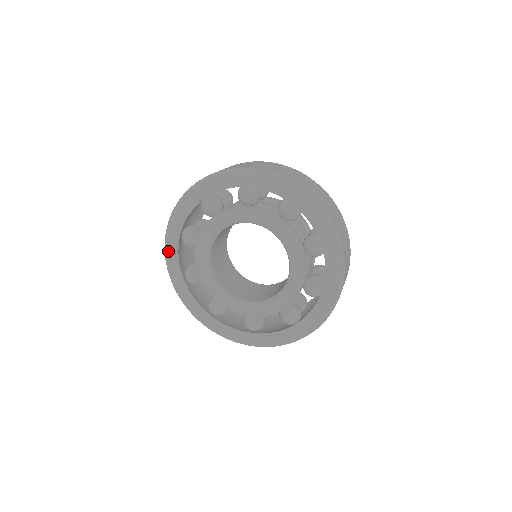
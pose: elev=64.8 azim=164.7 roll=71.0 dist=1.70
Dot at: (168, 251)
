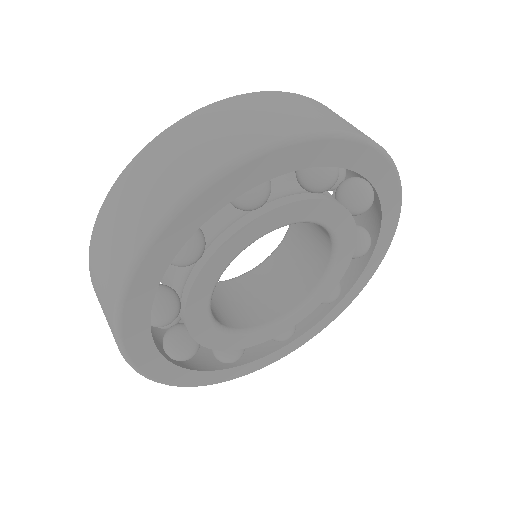
Dot at: (185, 383)
